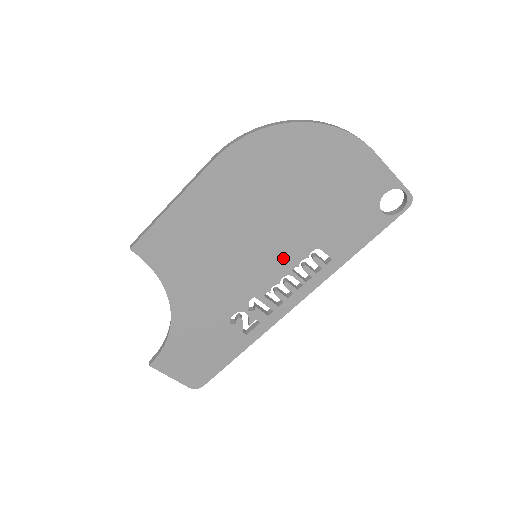
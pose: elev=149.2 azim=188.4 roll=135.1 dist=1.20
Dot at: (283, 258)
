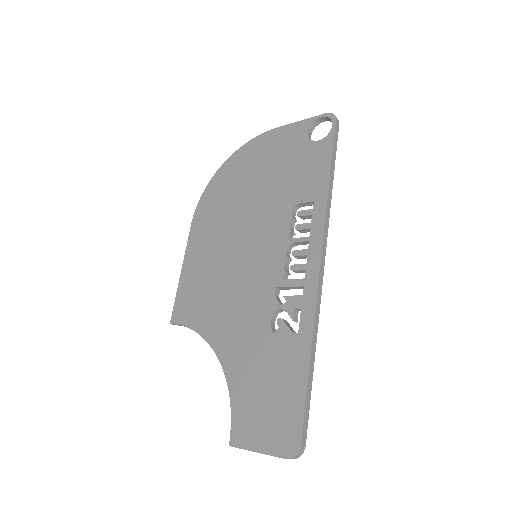
Dot at: (274, 237)
